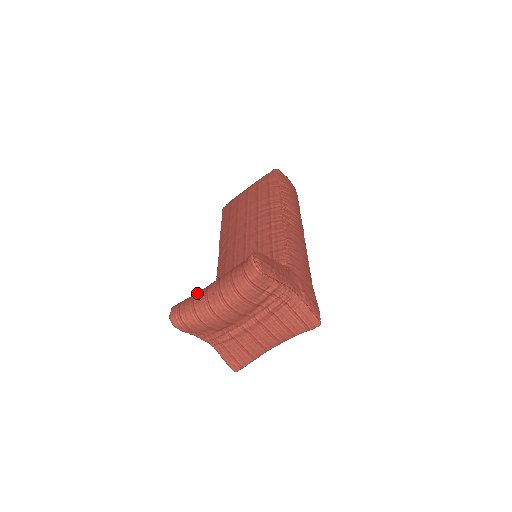
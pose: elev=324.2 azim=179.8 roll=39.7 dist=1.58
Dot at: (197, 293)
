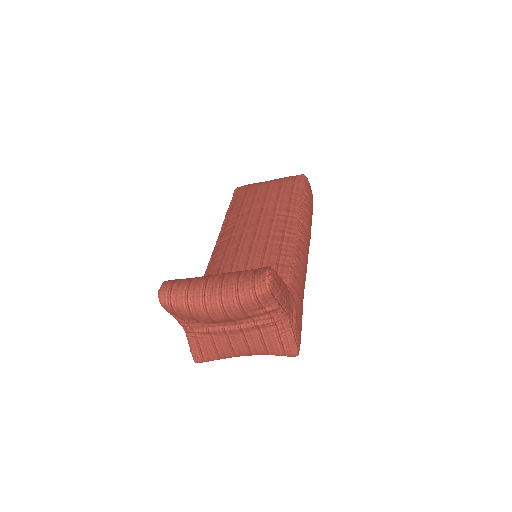
Dot at: (195, 279)
